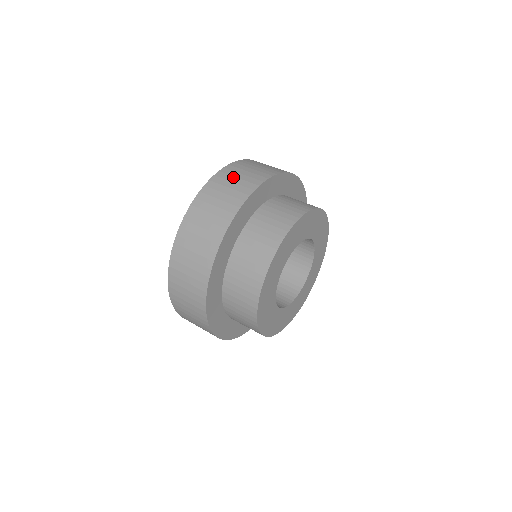
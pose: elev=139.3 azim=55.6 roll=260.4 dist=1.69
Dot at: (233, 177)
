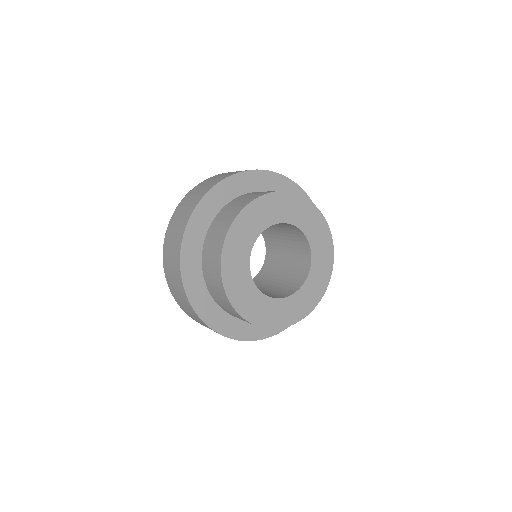
Dot at: occluded
